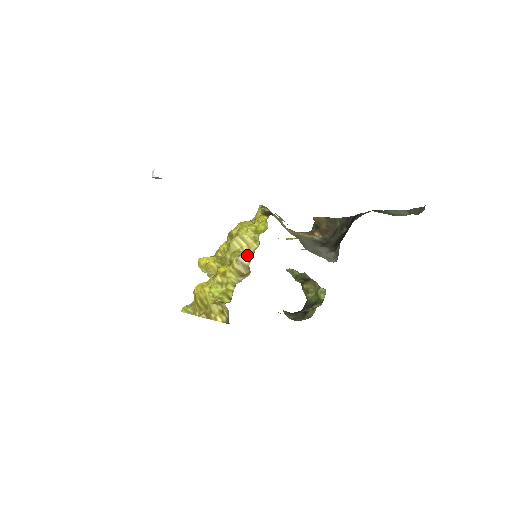
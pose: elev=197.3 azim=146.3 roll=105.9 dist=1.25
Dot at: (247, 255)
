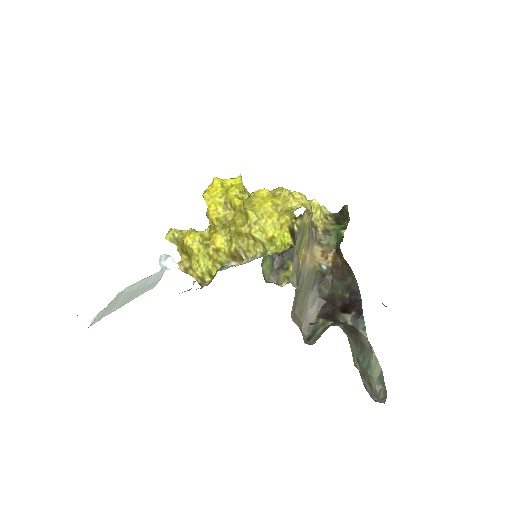
Dot at: (248, 250)
